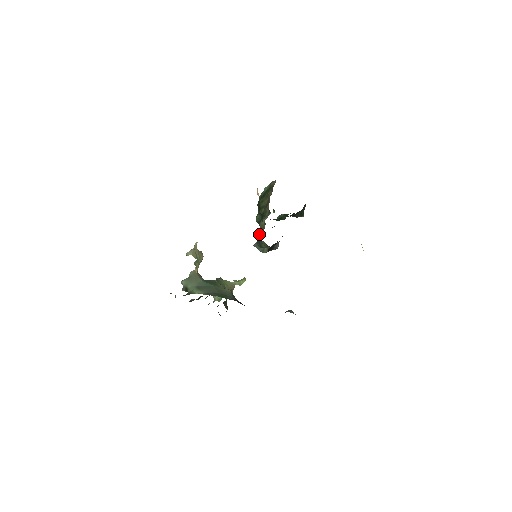
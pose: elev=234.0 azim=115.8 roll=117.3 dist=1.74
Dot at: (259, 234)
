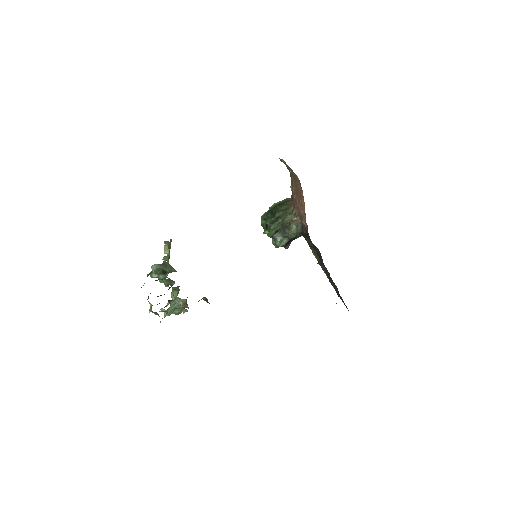
Dot at: (281, 226)
